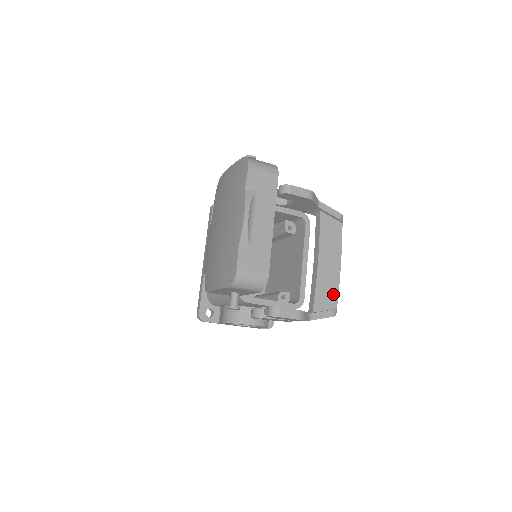
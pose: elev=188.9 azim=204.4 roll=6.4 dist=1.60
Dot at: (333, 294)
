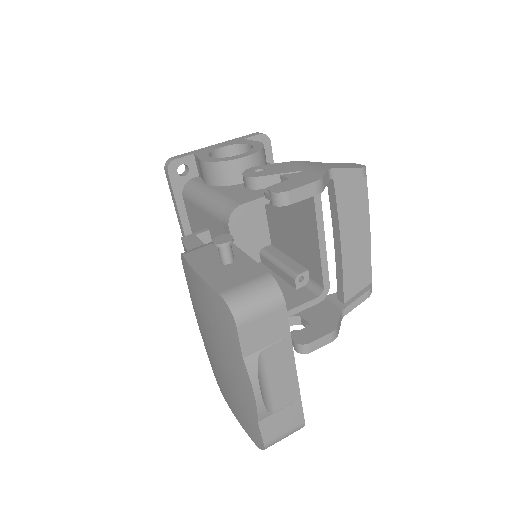
Dot at: (365, 270)
